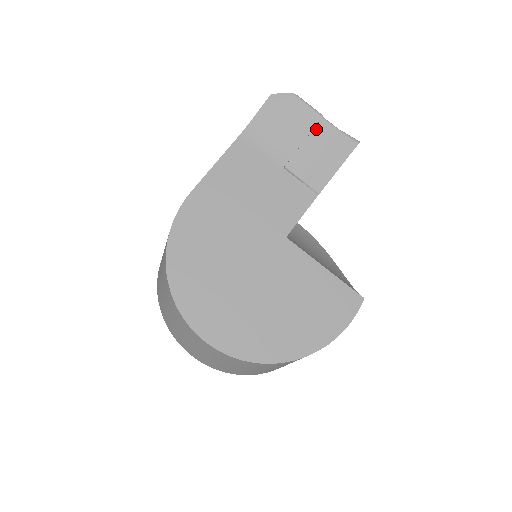
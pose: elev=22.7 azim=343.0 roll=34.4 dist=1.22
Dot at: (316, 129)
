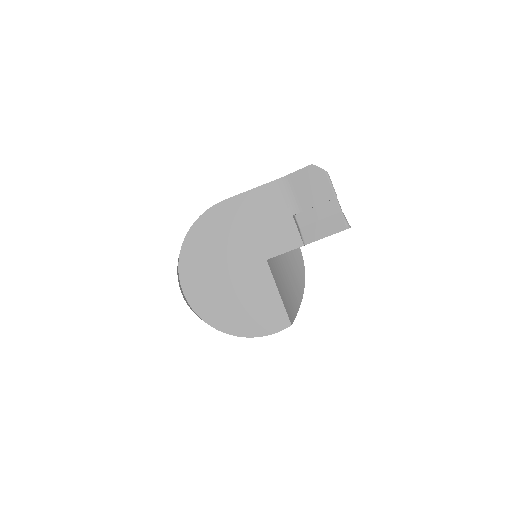
Dot at: (328, 203)
